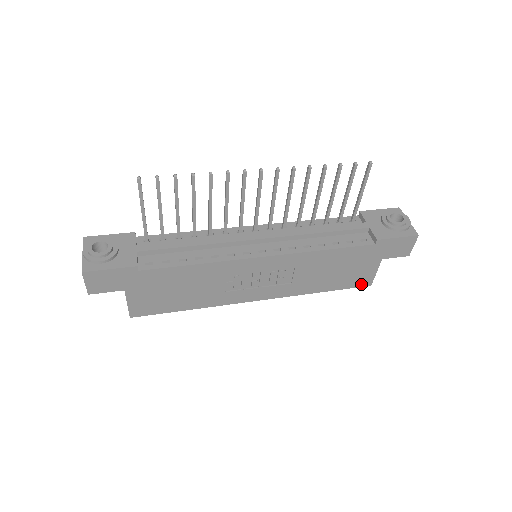
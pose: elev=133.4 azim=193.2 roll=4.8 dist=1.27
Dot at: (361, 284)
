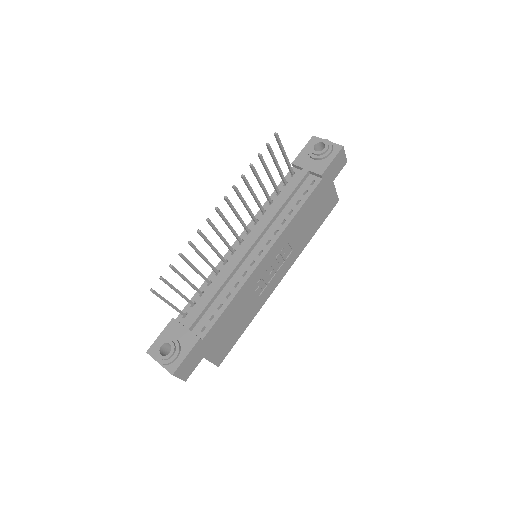
Dot at: (332, 206)
